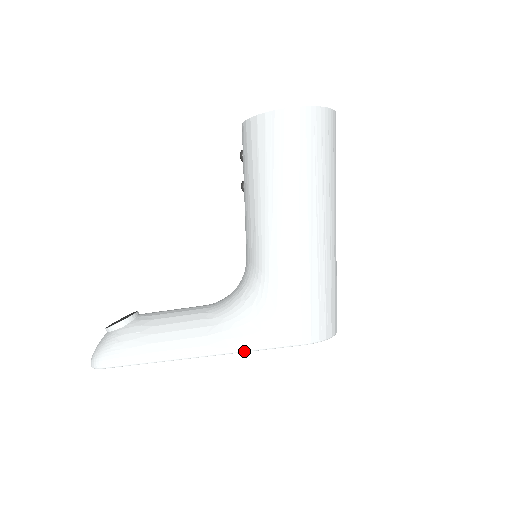
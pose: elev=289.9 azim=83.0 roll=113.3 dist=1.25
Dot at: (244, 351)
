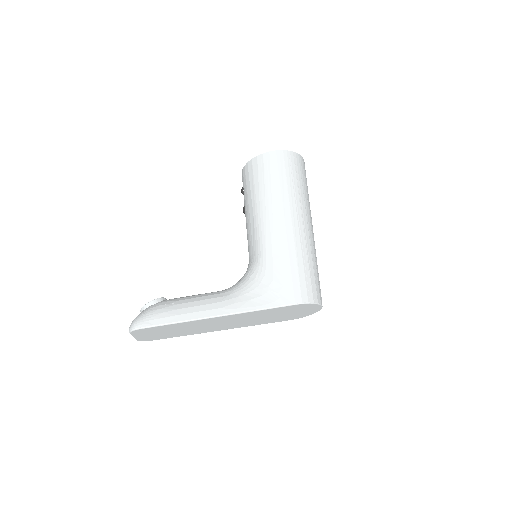
Dot at: (250, 311)
